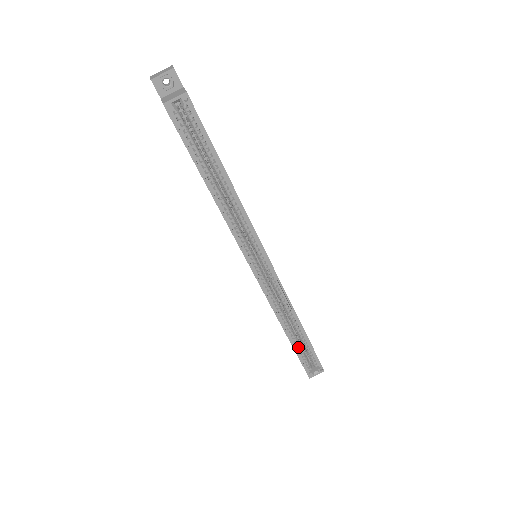
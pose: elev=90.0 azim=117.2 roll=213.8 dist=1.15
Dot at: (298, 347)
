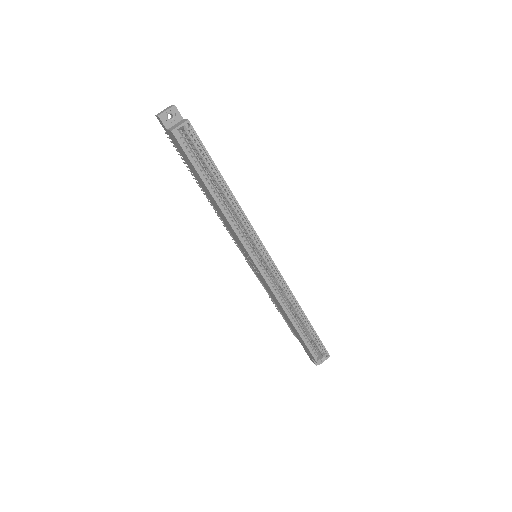
Dot at: (304, 335)
